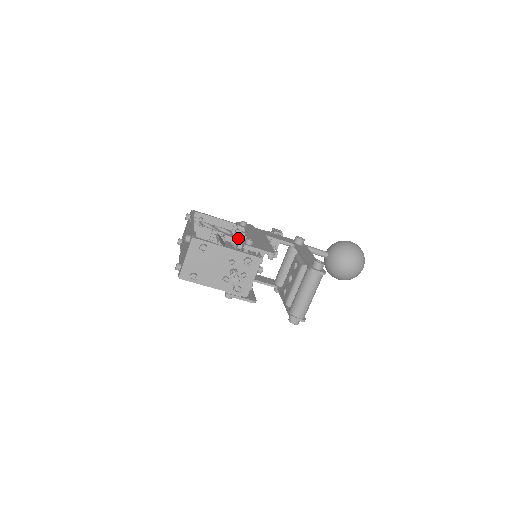
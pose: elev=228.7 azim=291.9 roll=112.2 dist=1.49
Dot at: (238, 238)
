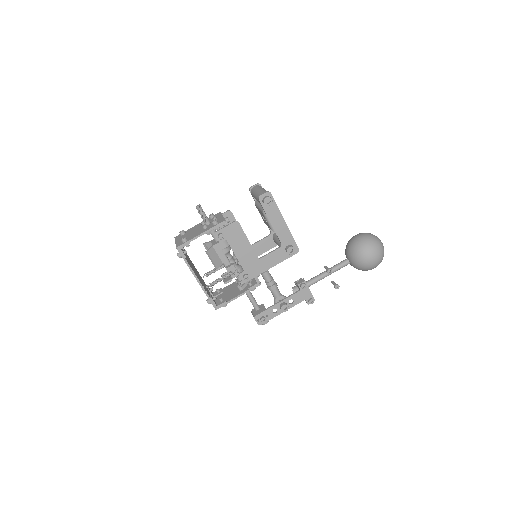
Dot at: occluded
